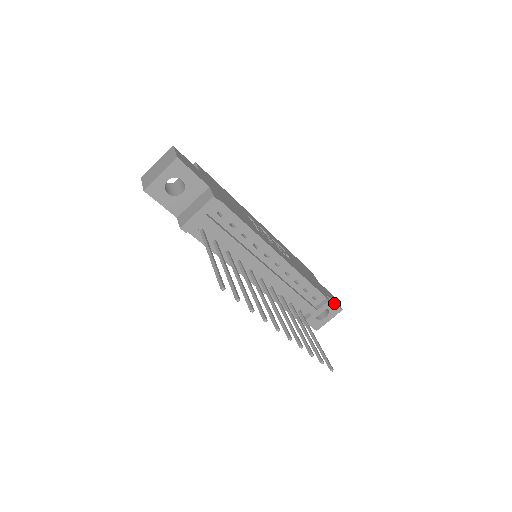
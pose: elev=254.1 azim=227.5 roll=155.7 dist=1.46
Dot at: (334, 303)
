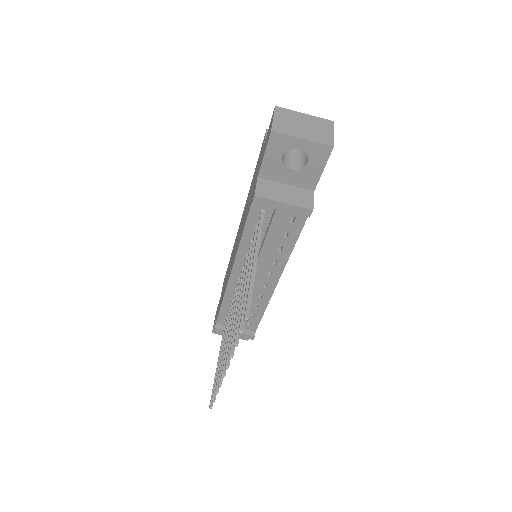
Dot at: occluded
